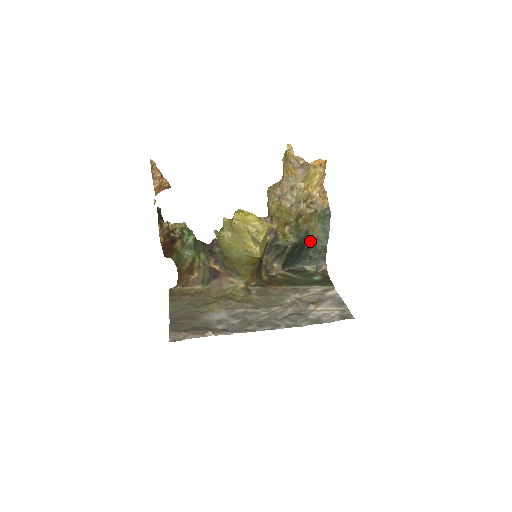
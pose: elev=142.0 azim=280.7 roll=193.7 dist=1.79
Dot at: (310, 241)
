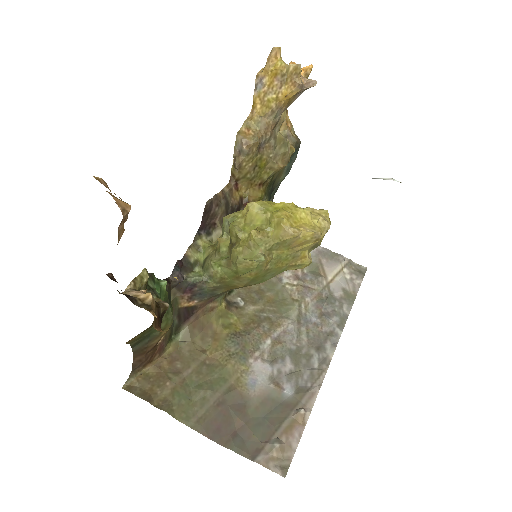
Dot at: occluded
